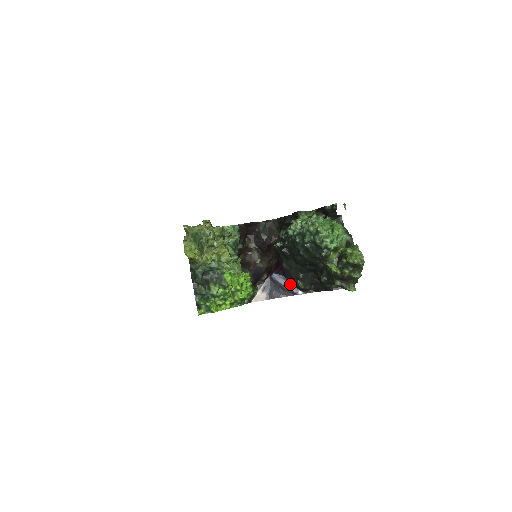
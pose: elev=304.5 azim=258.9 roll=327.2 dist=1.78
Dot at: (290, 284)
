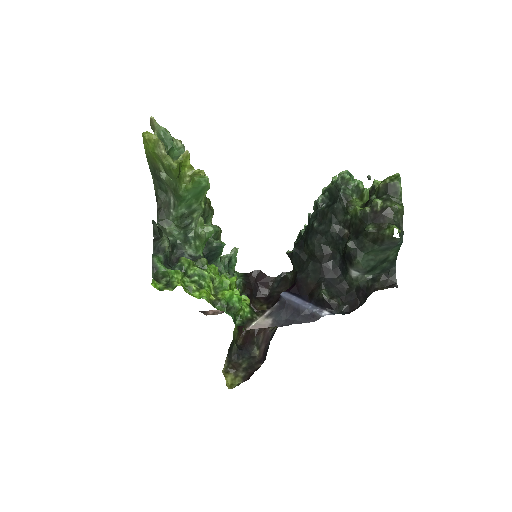
Dot at: (309, 303)
